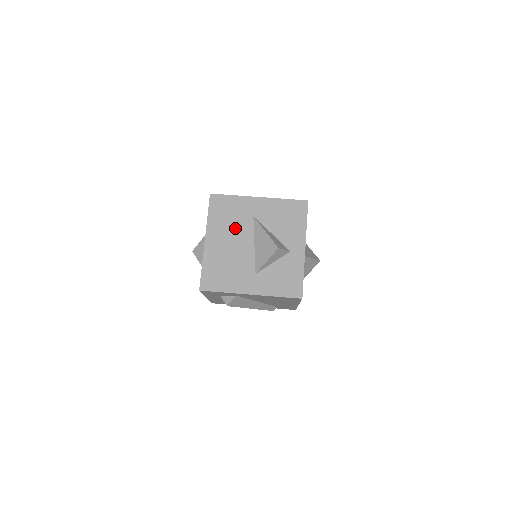
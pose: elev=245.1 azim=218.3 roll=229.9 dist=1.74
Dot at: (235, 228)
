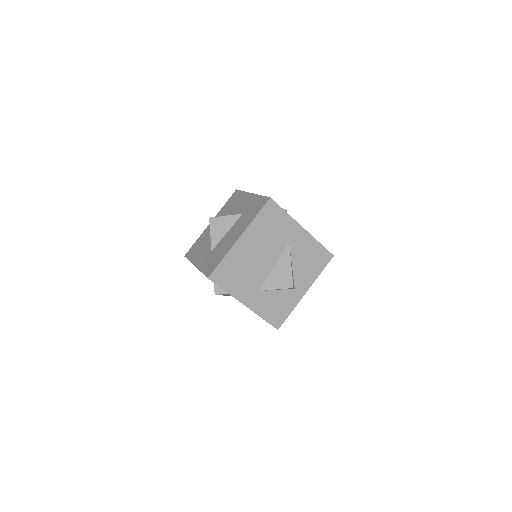
Dot at: (269, 242)
